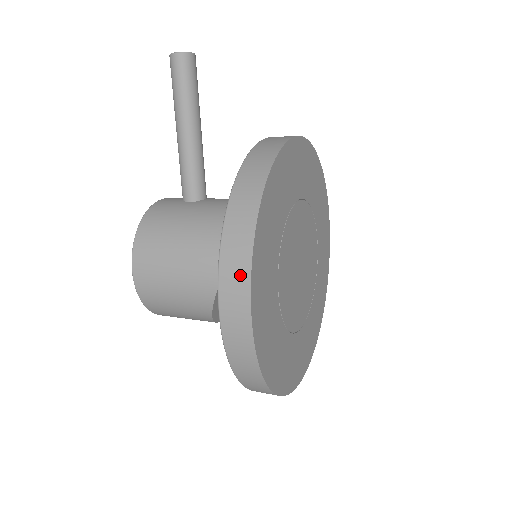
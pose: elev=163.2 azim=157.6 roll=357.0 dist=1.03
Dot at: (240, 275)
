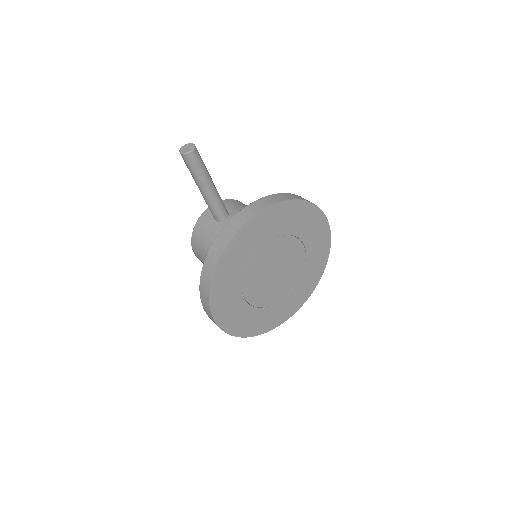
Dot at: (208, 309)
